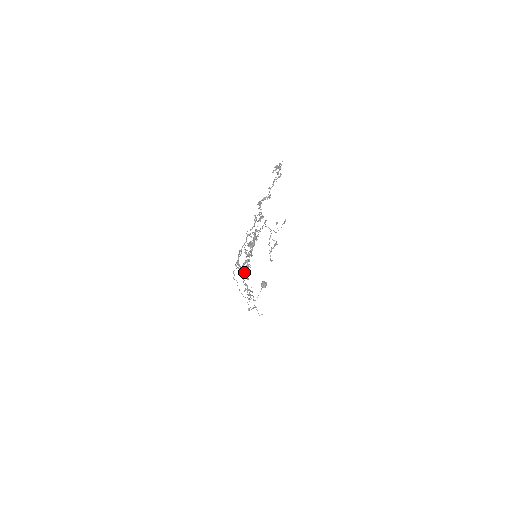
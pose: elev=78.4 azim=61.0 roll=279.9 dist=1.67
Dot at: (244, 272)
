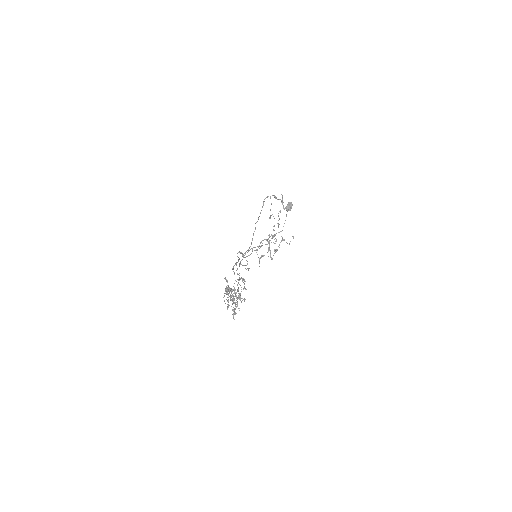
Dot at: (249, 268)
